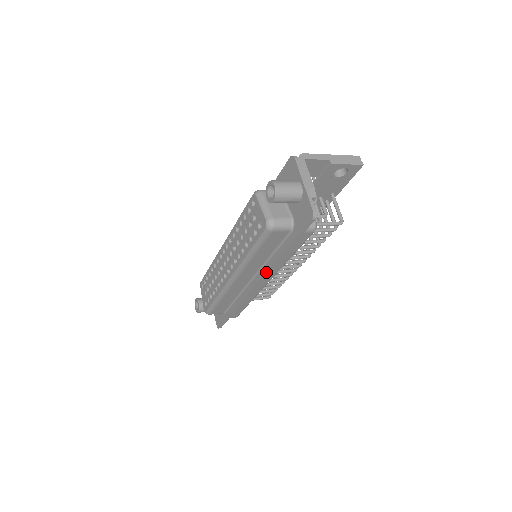
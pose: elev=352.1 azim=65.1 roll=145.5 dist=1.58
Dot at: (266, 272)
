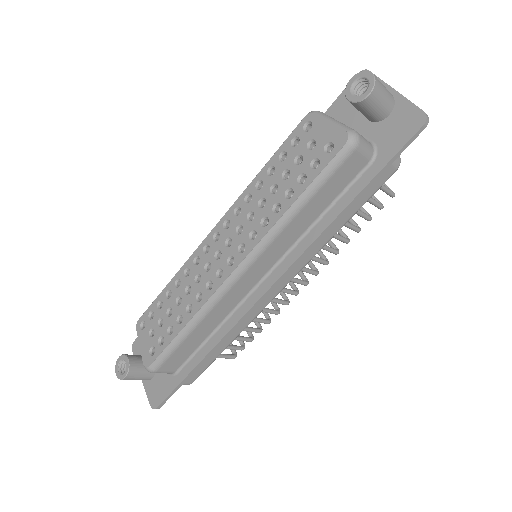
Dot at: (303, 251)
